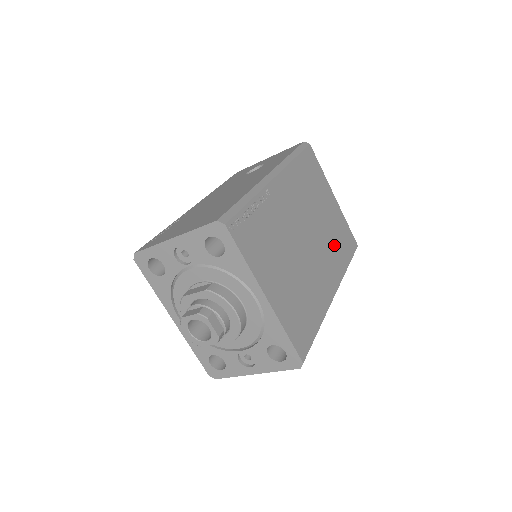
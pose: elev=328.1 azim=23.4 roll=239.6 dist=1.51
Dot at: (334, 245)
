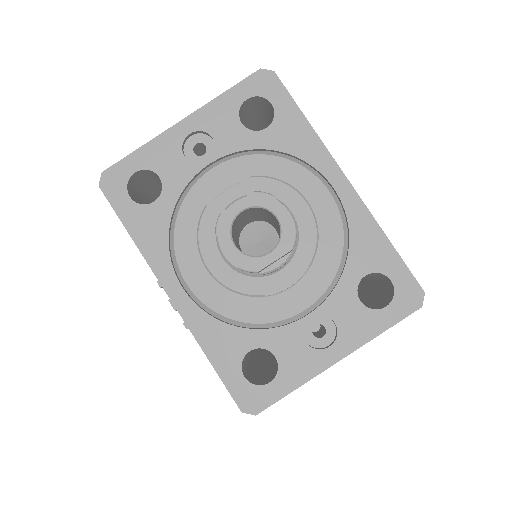
Dot at: occluded
